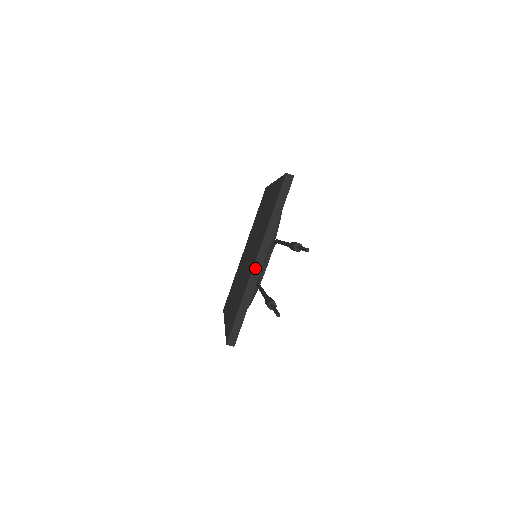
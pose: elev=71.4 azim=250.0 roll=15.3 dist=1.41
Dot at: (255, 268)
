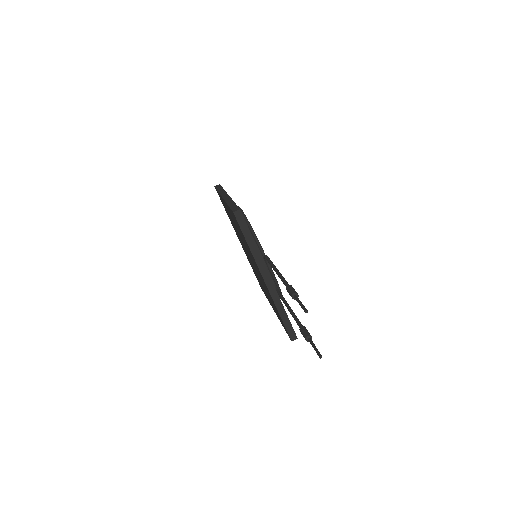
Dot at: (268, 287)
